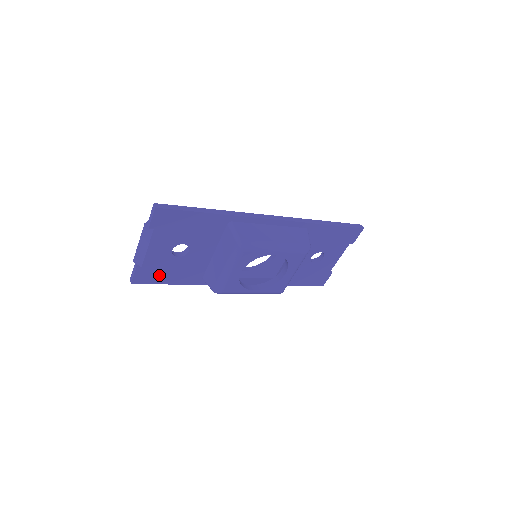
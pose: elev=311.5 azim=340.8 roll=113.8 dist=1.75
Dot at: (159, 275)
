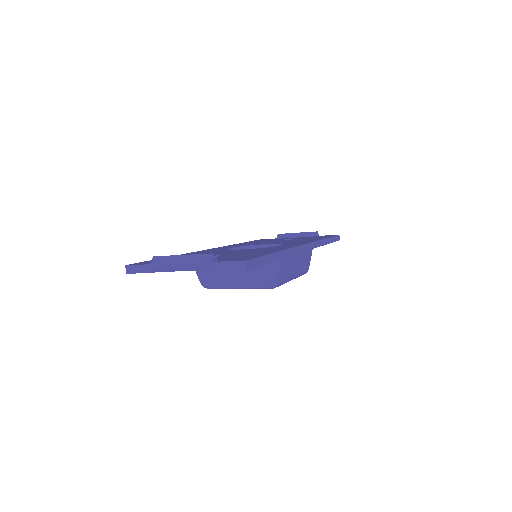
Dot at: occluded
